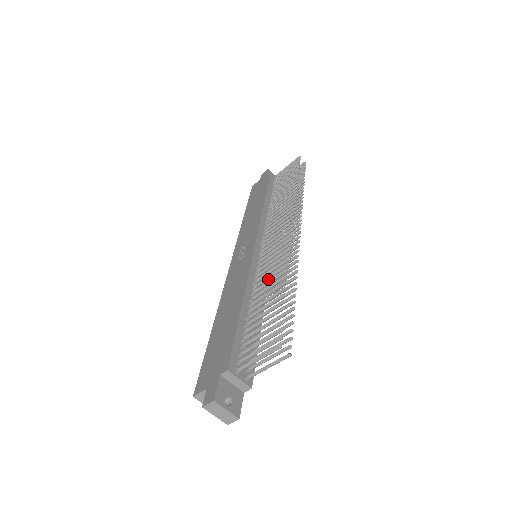
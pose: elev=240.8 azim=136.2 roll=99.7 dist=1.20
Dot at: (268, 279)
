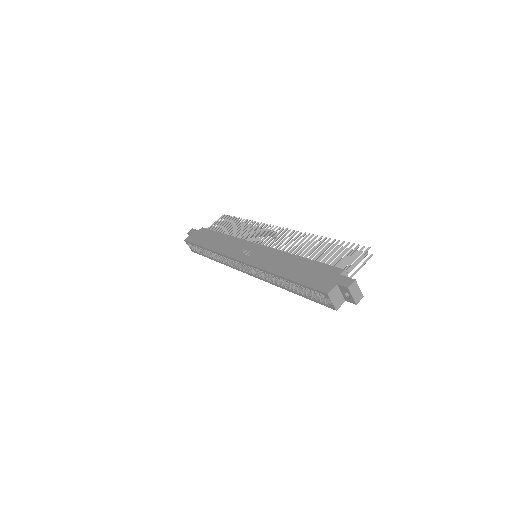
Dot at: (301, 247)
